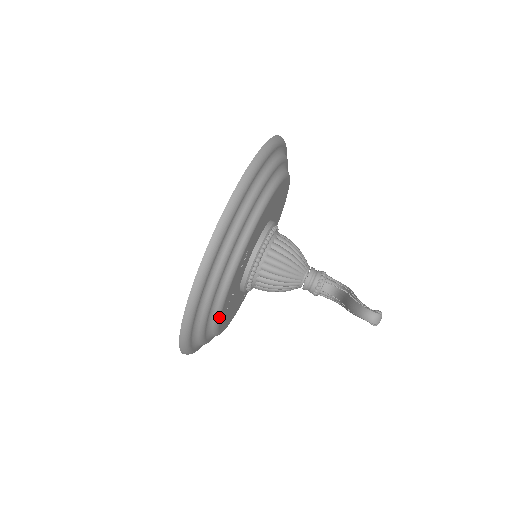
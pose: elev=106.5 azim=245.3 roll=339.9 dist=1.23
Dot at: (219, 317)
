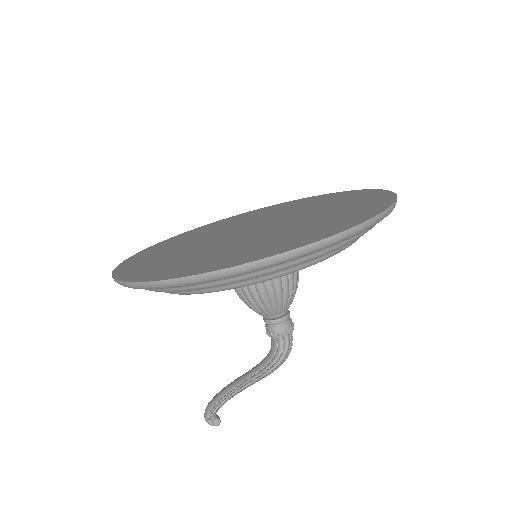
Dot at: occluded
